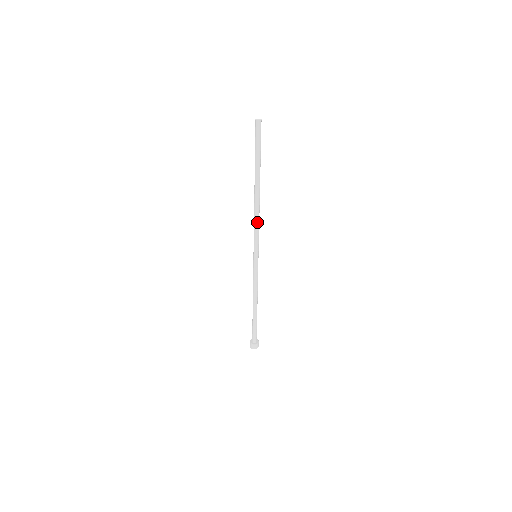
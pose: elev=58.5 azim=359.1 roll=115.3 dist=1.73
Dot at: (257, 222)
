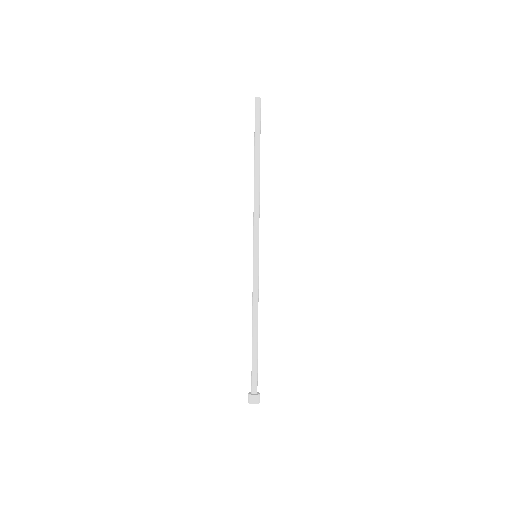
Dot at: (258, 209)
